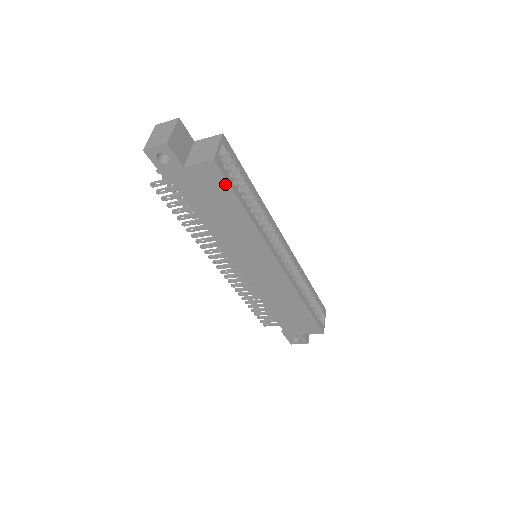
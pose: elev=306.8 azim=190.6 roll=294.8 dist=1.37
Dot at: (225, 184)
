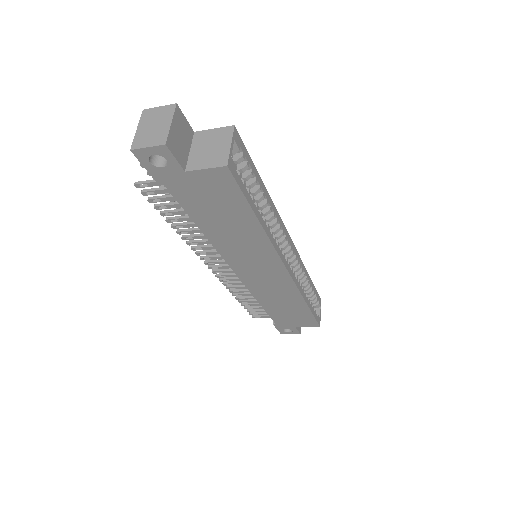
Dot at: (237, 192)
